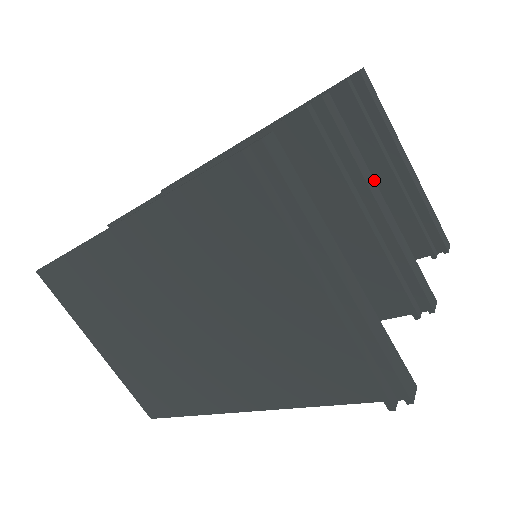
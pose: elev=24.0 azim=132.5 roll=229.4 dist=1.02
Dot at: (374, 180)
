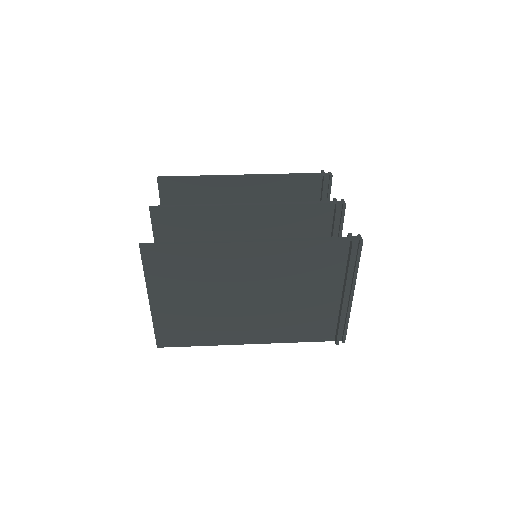
Dot at: occluded
